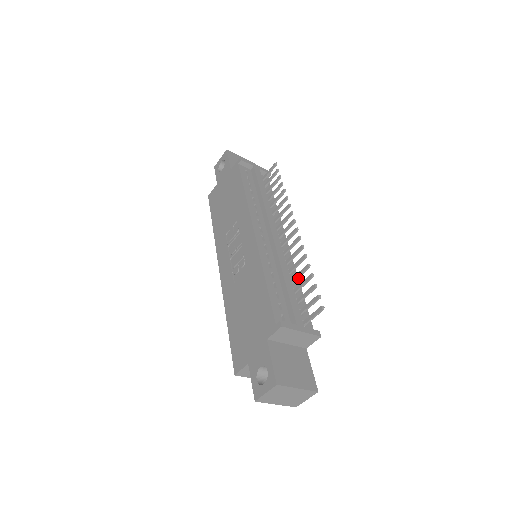
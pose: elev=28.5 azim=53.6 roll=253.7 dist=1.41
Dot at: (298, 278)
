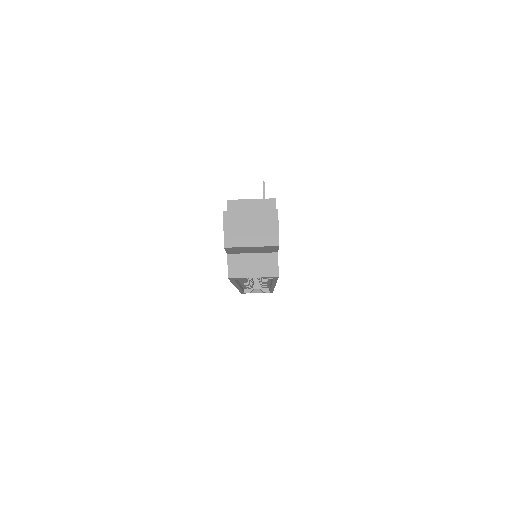
Dot at: occluded
